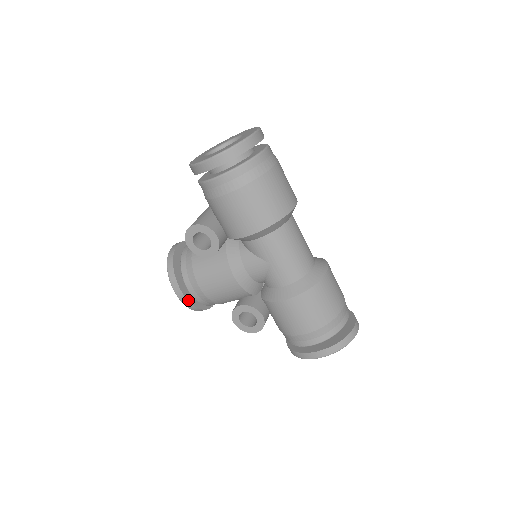
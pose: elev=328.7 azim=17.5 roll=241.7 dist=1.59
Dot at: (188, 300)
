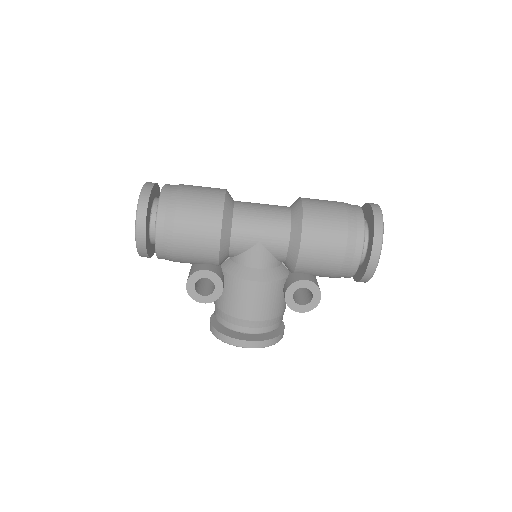
Dot at: (257, 341)
